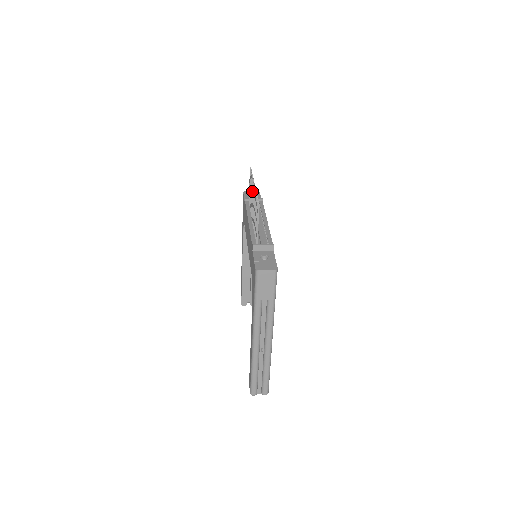
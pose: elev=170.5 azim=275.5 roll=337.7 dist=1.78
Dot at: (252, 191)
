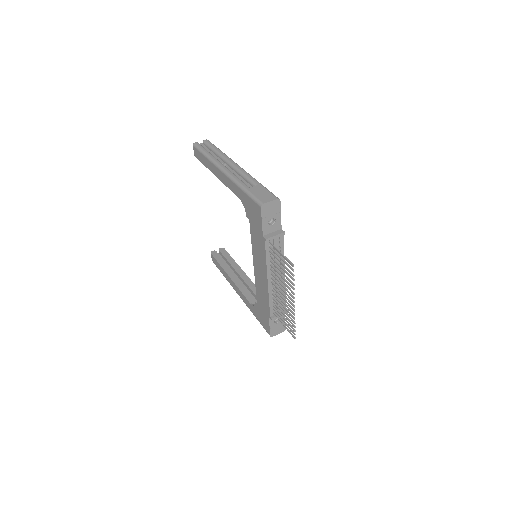
Dot at: occluded
